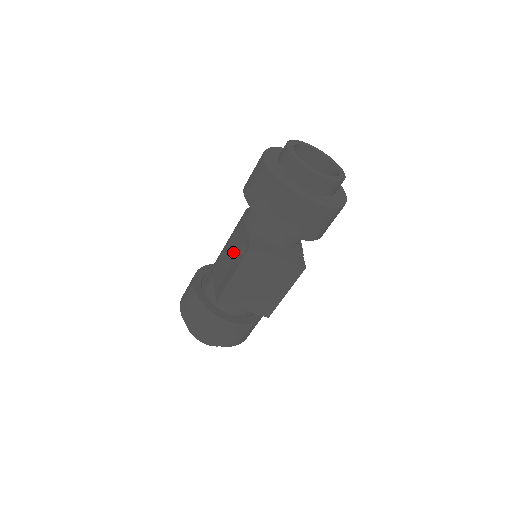
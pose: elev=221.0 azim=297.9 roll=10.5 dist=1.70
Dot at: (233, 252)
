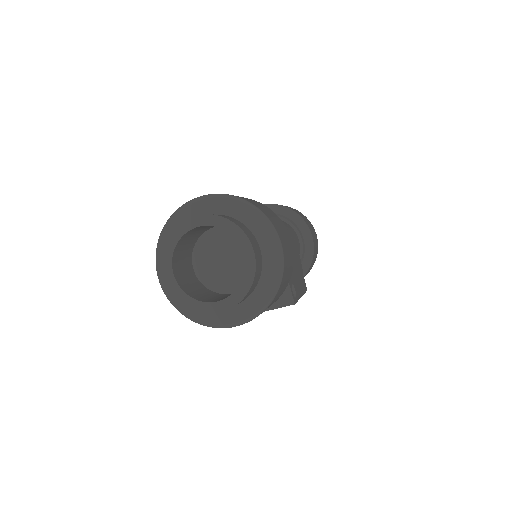
Dot at: occluded
